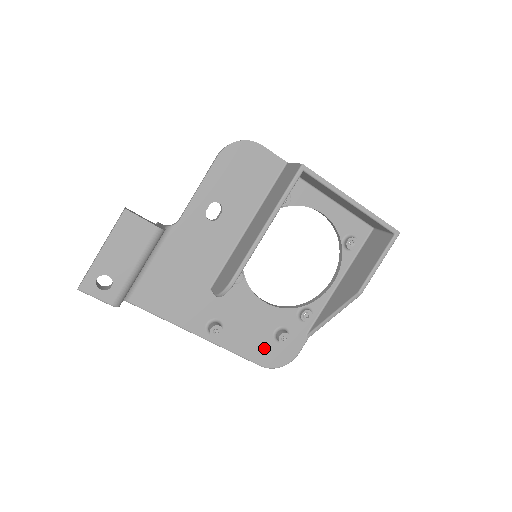
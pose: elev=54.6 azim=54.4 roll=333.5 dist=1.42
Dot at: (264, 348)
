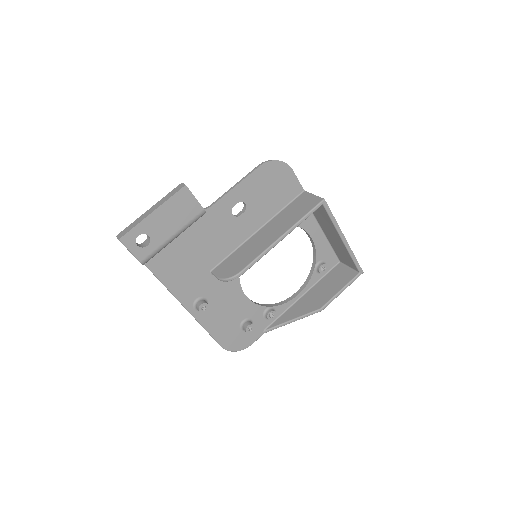
Dot at: (230, 332)
